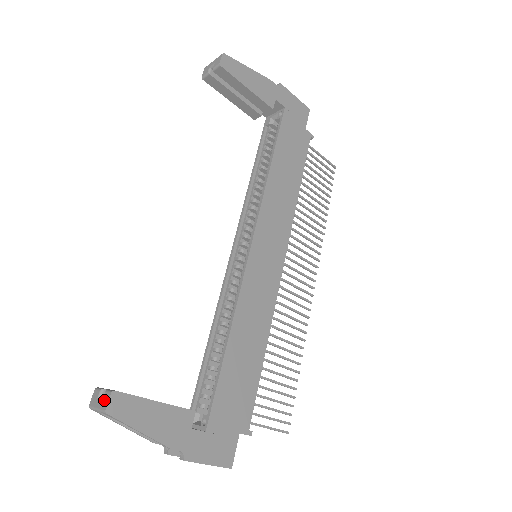
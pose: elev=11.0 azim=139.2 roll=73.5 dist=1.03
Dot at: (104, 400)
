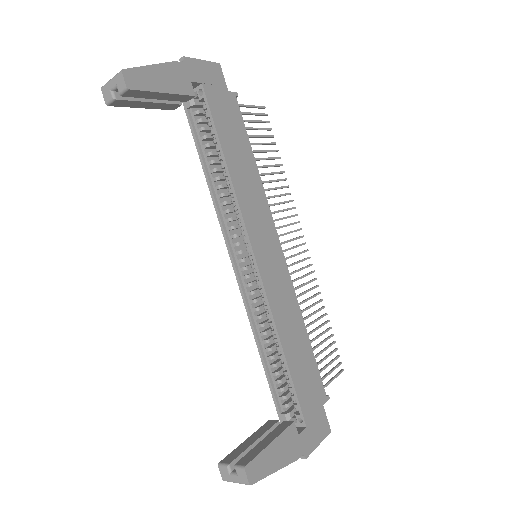
Dot at: (240, 476)
